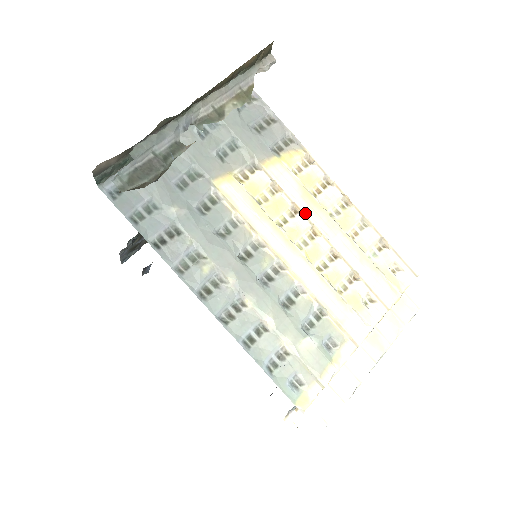
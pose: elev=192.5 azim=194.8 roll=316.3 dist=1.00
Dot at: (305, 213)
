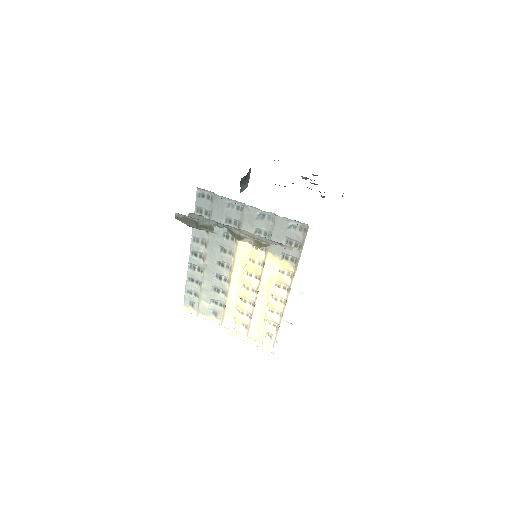
Dot at: (260, 284)
